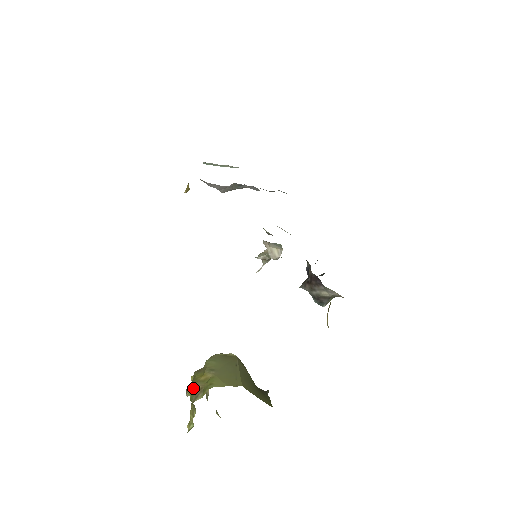
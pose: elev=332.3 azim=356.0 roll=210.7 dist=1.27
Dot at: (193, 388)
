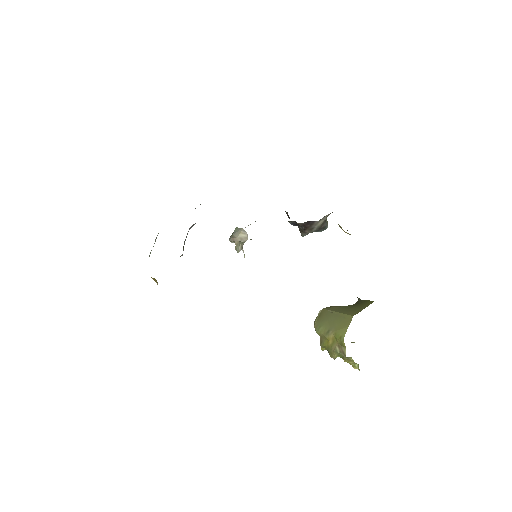
Dot at: (335, 352)
